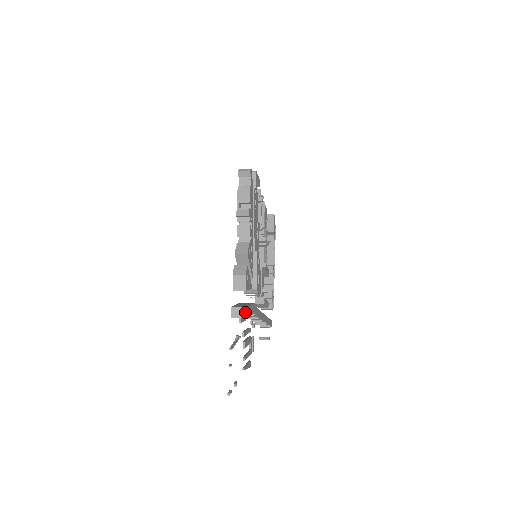
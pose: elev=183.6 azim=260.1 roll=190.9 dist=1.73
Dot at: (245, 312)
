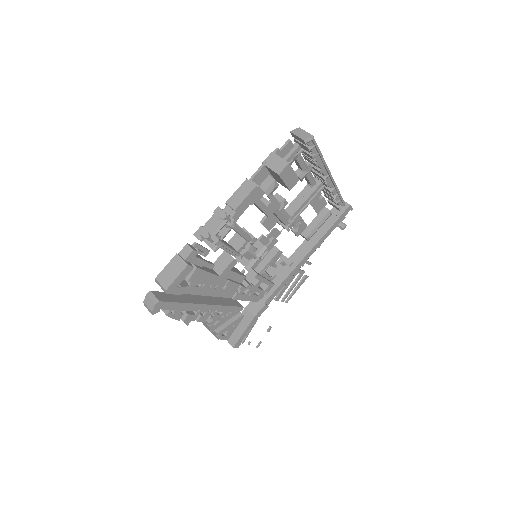
Dot at: (235, 347)
